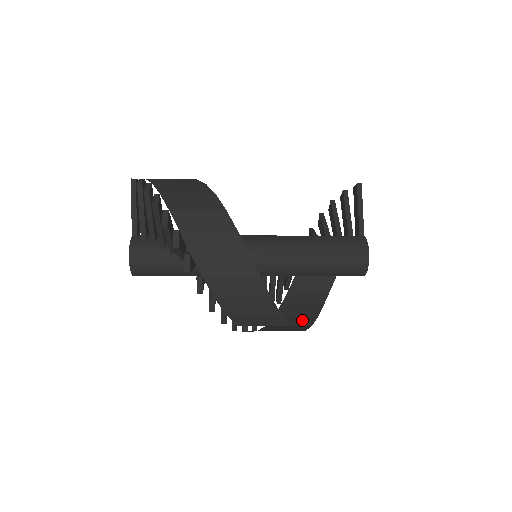
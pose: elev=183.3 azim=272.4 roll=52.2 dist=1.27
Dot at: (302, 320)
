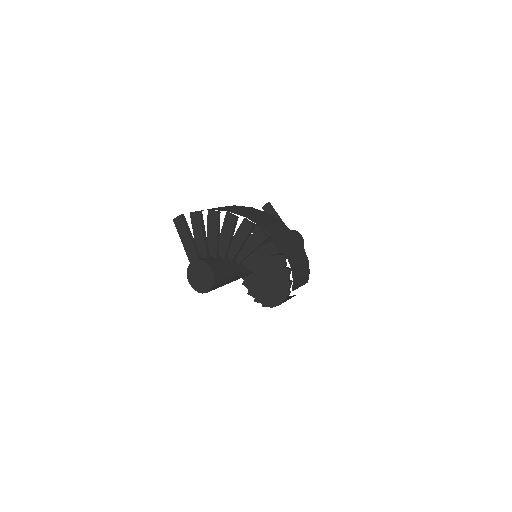
Dot at: occluded
